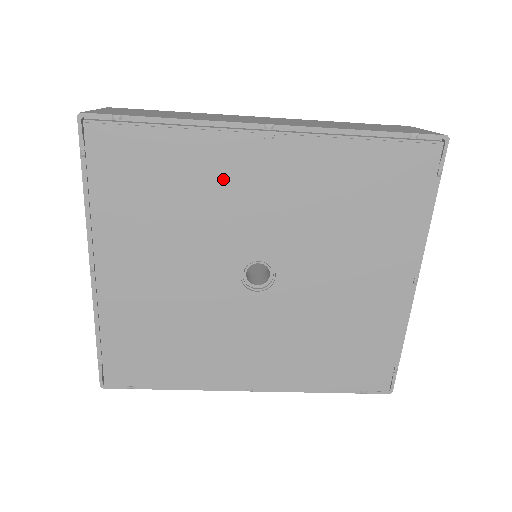
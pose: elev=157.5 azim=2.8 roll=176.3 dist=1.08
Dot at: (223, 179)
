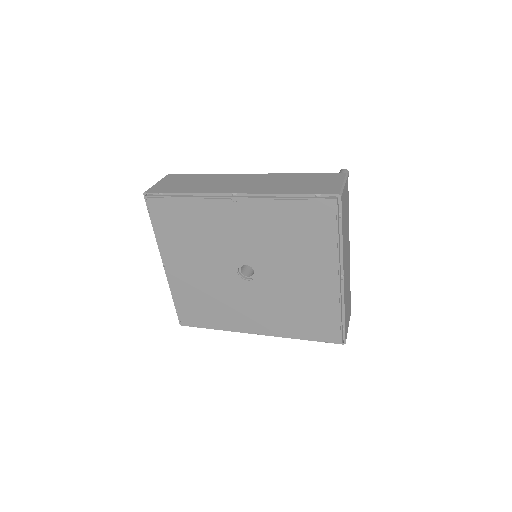
Dot at: (216, 222)
